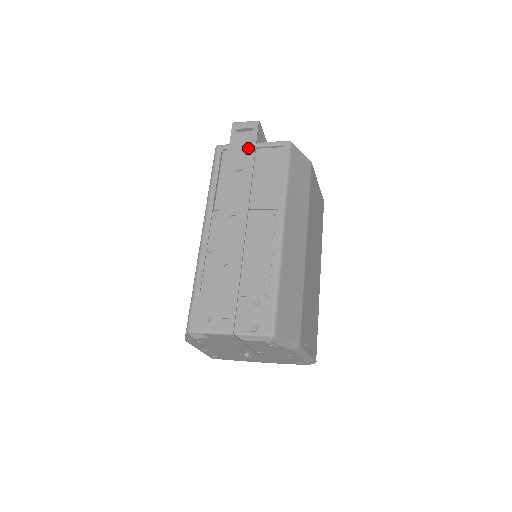
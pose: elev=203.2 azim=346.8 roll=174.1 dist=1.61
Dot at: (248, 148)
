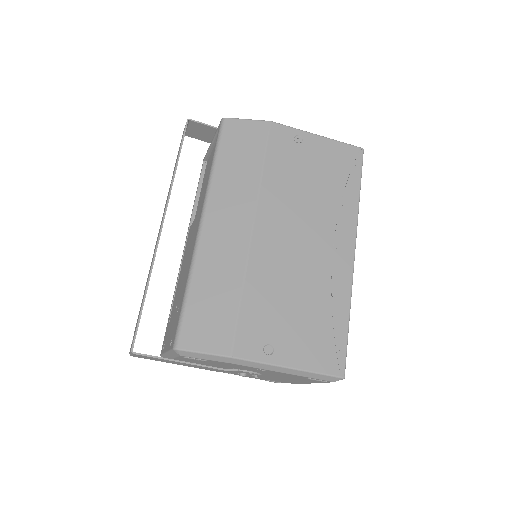
Dot at: (178, 153)
